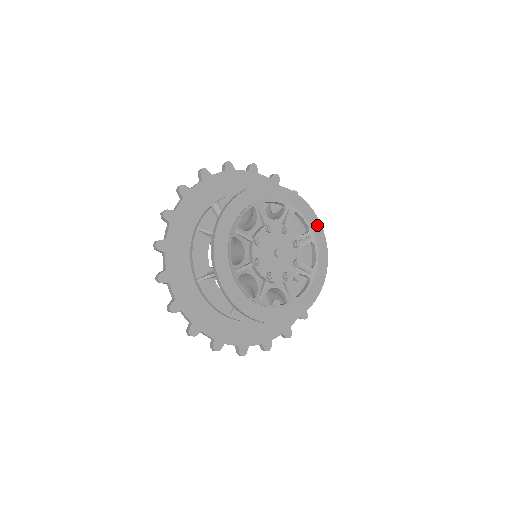
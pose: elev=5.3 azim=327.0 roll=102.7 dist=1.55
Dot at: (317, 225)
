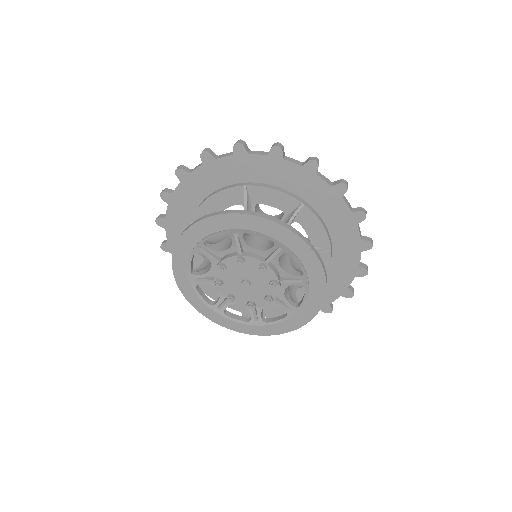
Dot at: (282, 231)
